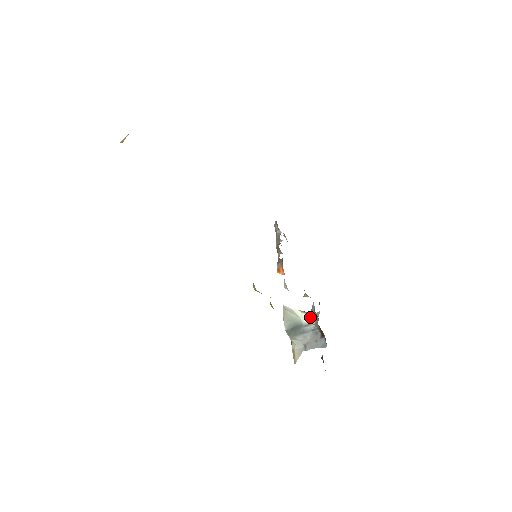
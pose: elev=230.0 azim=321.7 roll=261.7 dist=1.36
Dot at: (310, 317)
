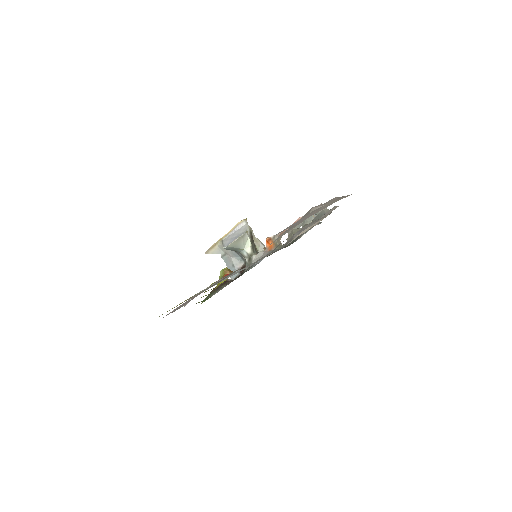
Dot at: (250, 256)
